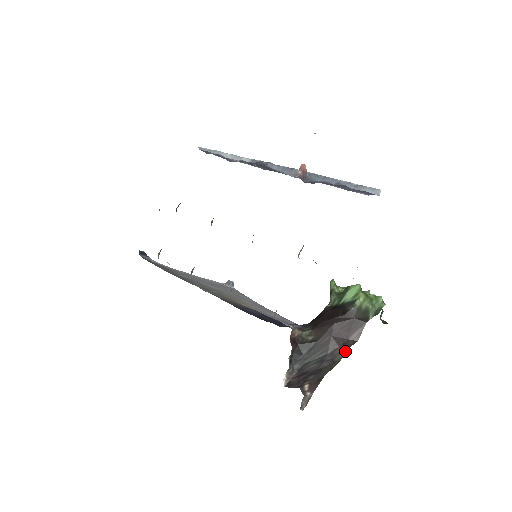
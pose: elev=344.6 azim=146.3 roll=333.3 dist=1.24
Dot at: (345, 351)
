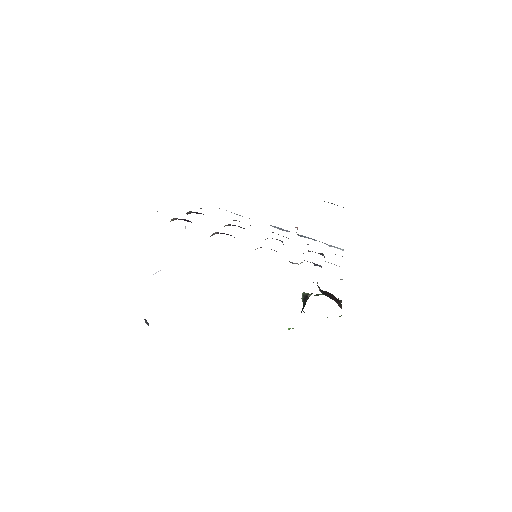
Dot at: occluded
